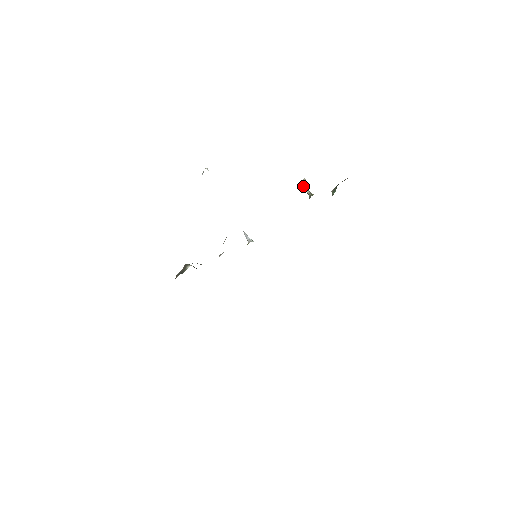
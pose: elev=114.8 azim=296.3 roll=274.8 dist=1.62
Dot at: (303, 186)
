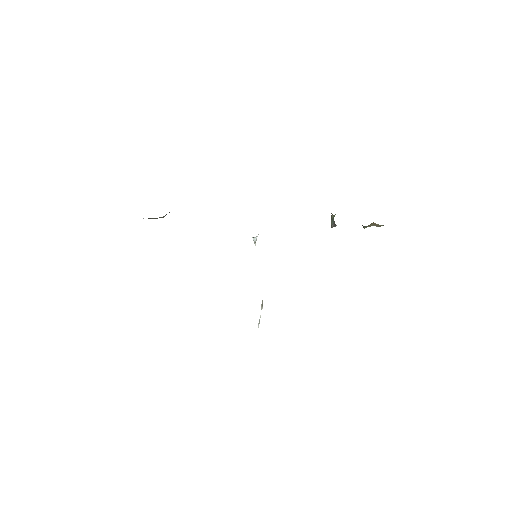
Dot at: (331, 222)
